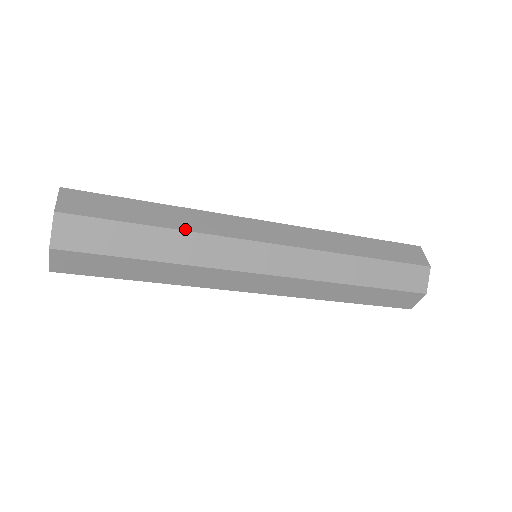
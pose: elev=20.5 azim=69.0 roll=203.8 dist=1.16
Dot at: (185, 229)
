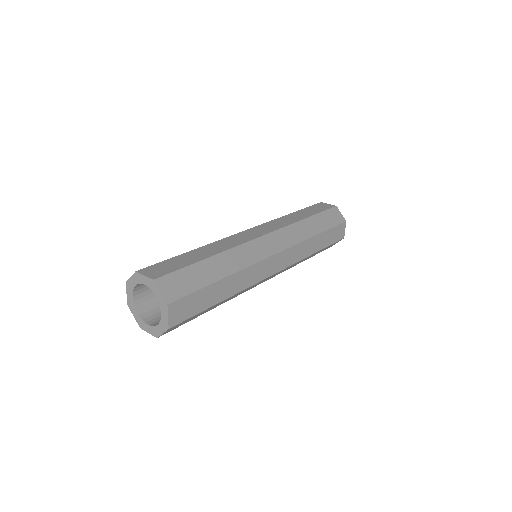
Dot at: (236, 293)
